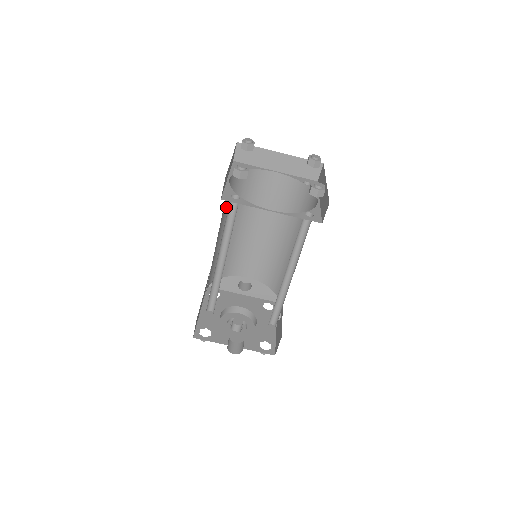
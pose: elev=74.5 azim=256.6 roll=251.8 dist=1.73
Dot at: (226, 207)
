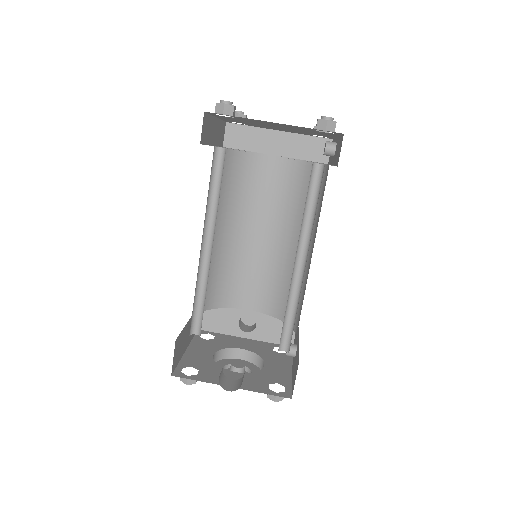
Dot at: occluded
